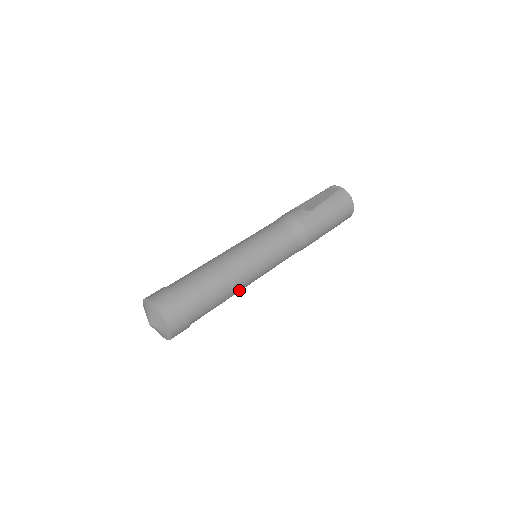
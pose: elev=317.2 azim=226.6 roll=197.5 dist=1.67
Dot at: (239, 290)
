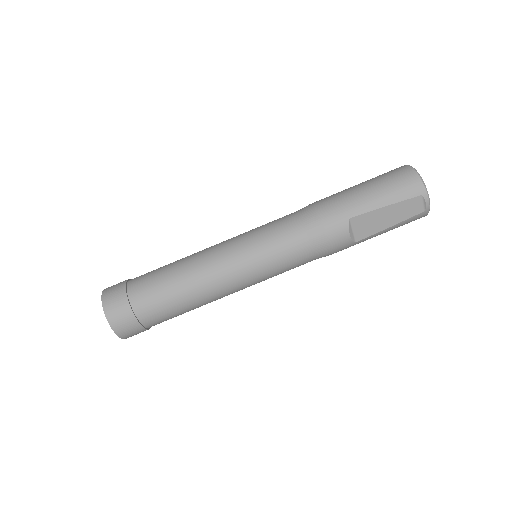
Dot at: occluded
